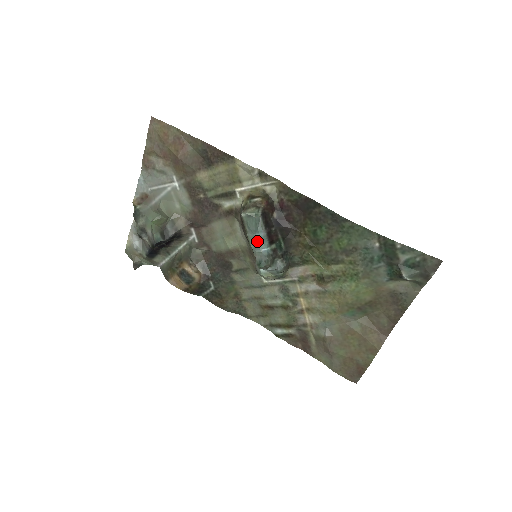
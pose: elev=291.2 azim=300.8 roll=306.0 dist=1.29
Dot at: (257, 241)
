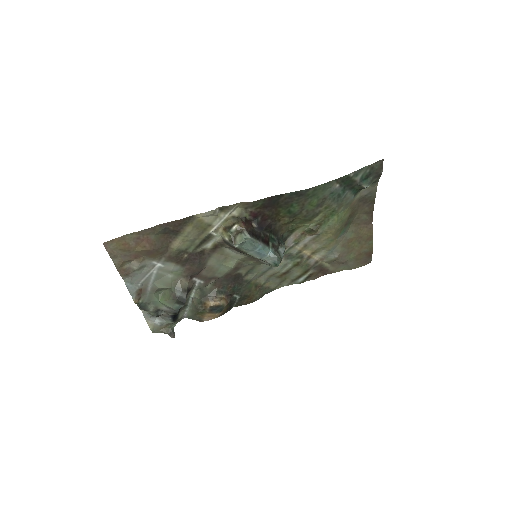
Dot at: (260, 253)
